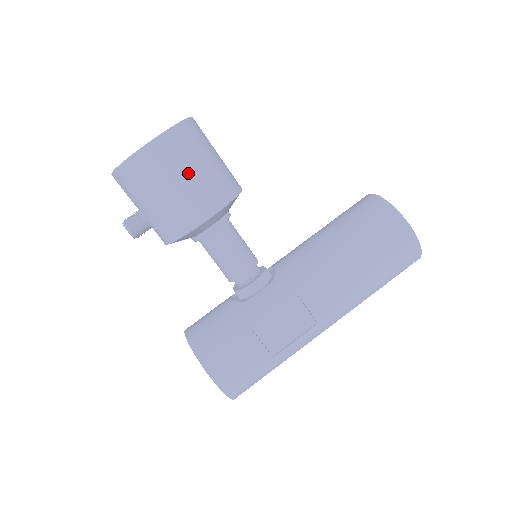
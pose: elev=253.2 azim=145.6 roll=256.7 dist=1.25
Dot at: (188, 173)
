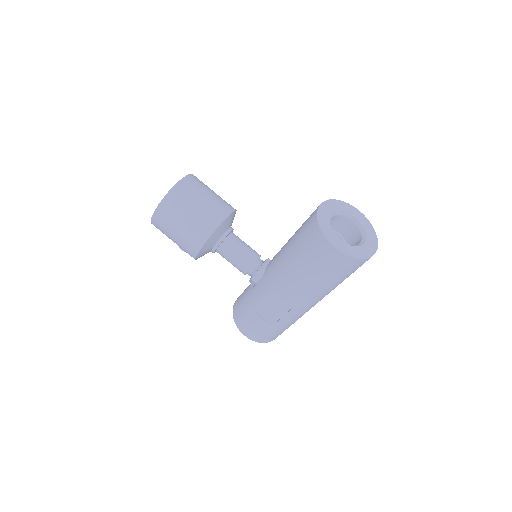
Dot at: (177, 228)
